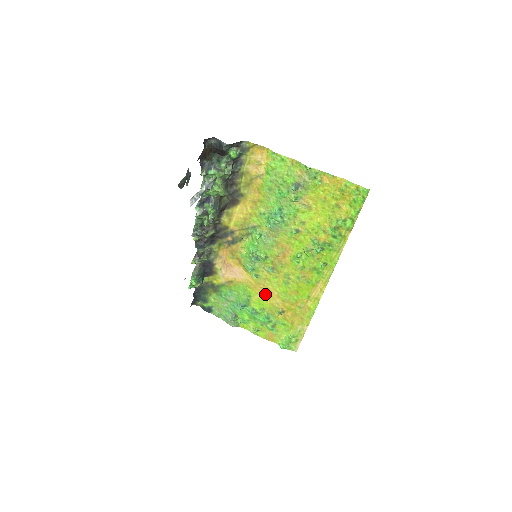
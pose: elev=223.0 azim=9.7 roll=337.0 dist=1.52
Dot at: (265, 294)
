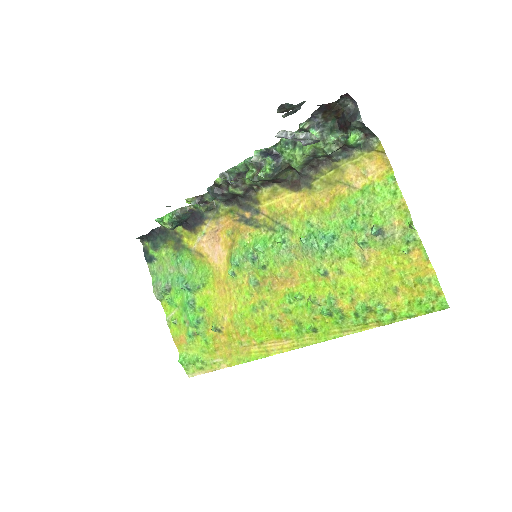
Dot at: (221, 298)
